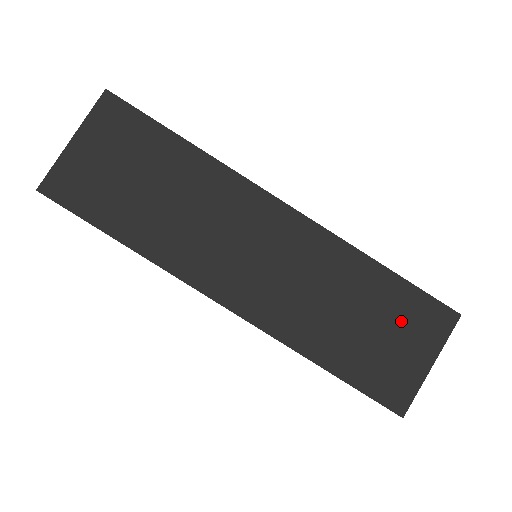
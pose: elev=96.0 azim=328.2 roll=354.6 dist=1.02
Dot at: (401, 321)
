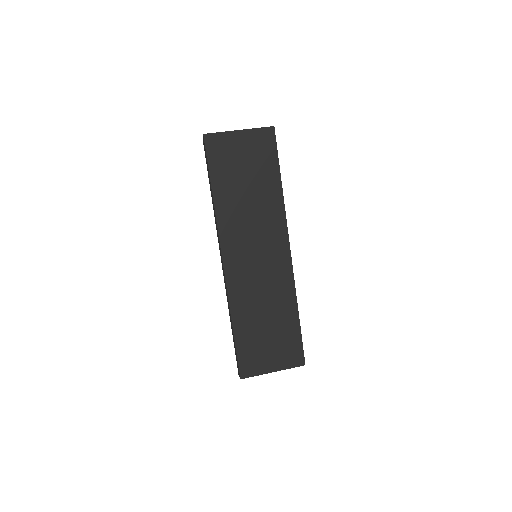
Dot at: (281, 342)
